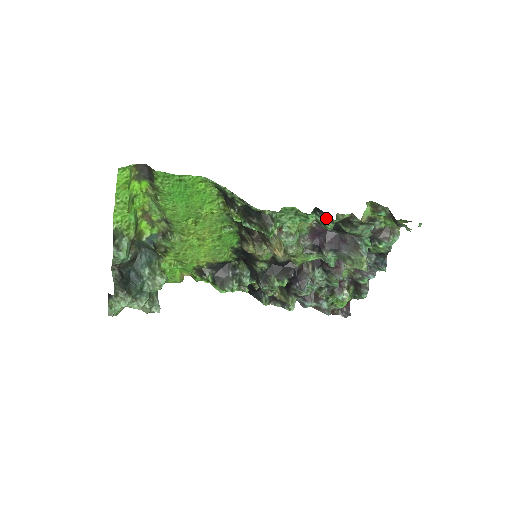
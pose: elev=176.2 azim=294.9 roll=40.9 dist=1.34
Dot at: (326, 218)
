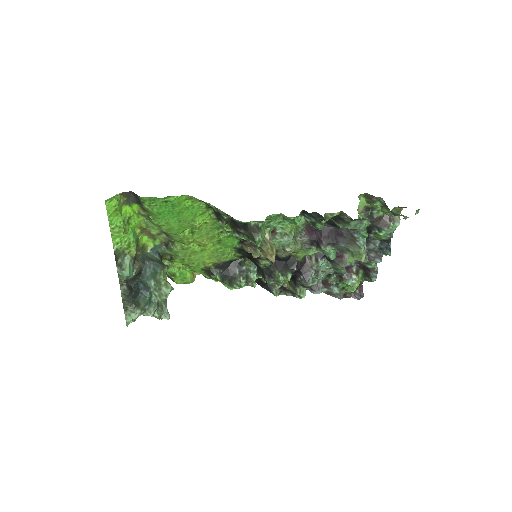
Dot at: (314, 219)
